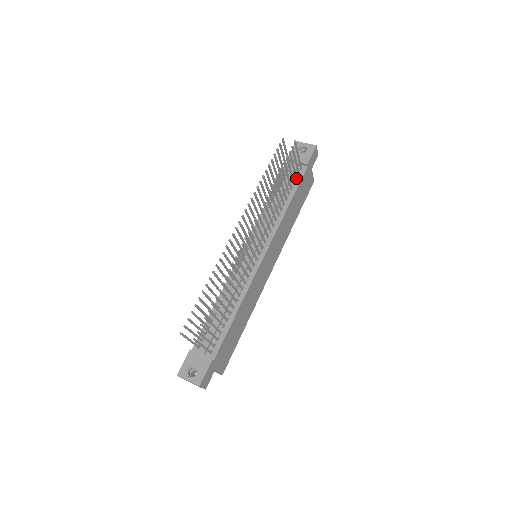
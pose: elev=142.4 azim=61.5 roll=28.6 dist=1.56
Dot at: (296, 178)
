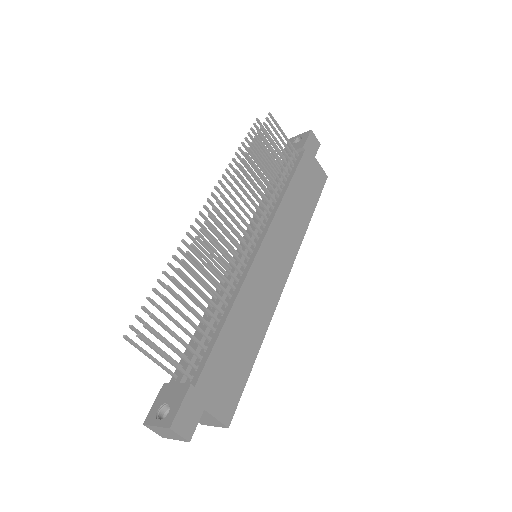
Dot at: (292, 164)
